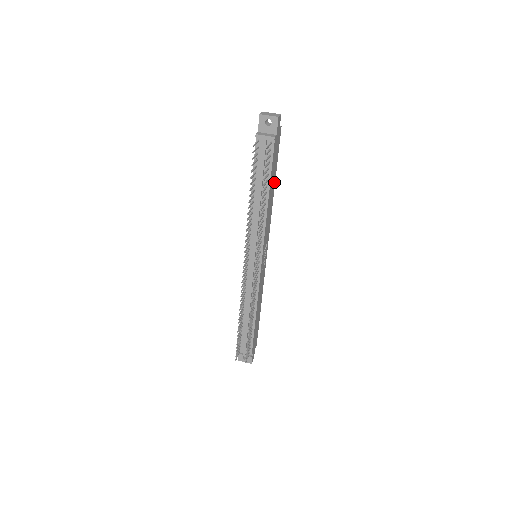
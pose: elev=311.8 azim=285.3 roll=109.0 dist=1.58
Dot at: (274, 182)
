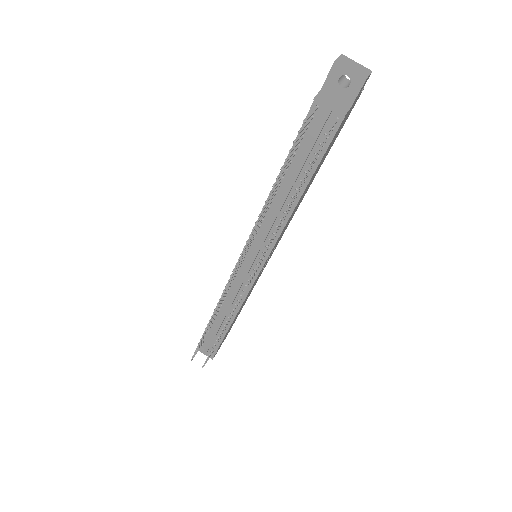
Dot at: (318, 169)
